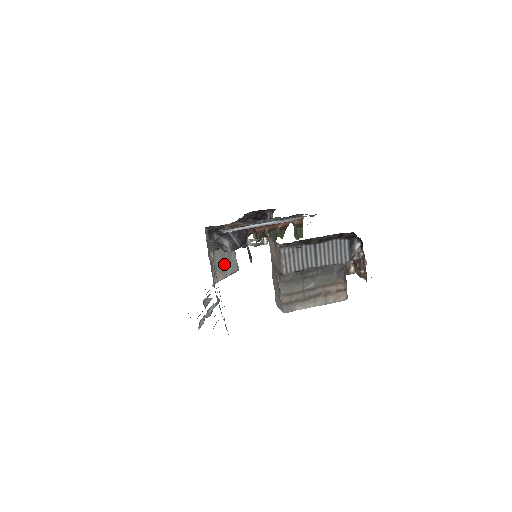
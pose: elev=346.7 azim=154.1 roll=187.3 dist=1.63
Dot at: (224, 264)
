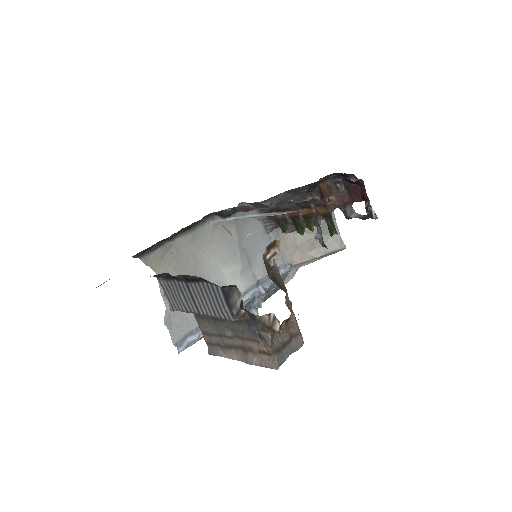
Dot at: (314, 240)
